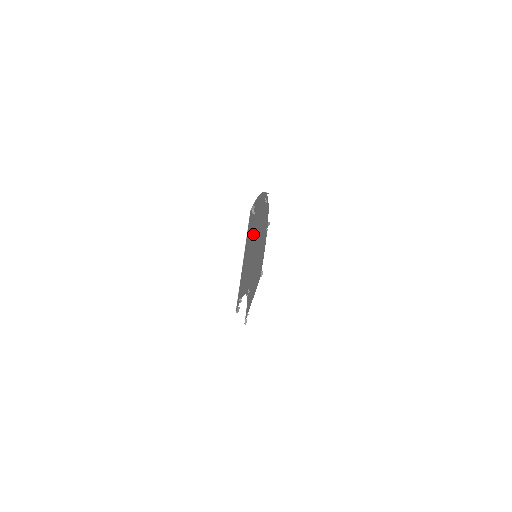
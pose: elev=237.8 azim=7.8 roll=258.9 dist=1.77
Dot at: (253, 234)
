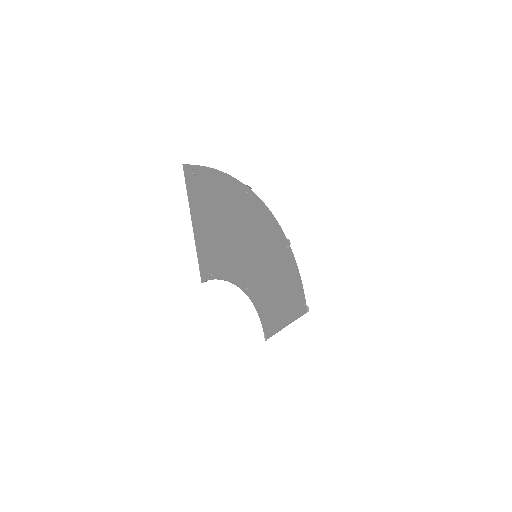
Dot at: (219, 210)
